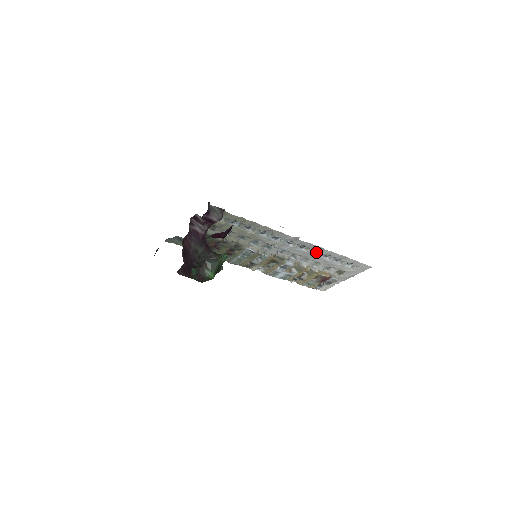
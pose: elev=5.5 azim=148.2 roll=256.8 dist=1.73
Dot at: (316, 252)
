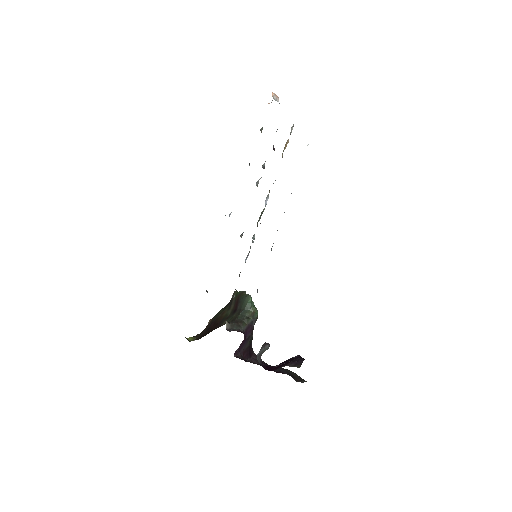
Dot at: occluded
